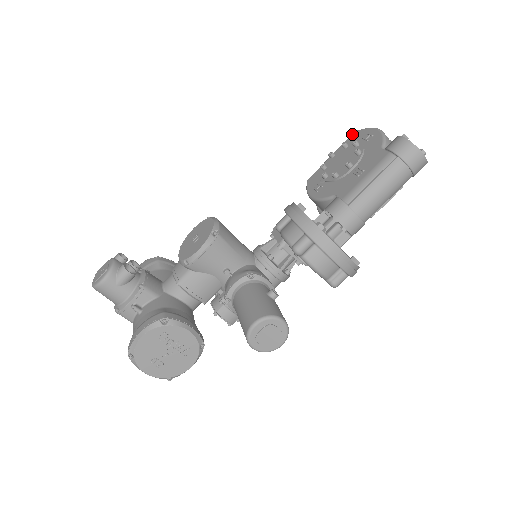
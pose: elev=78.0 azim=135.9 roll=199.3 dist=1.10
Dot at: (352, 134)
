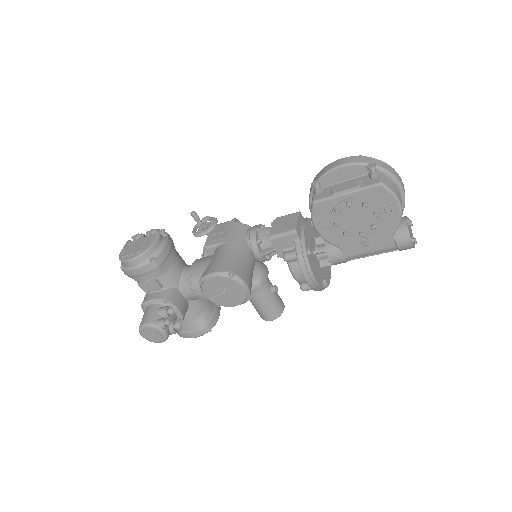
Dot at: (377, 187)
